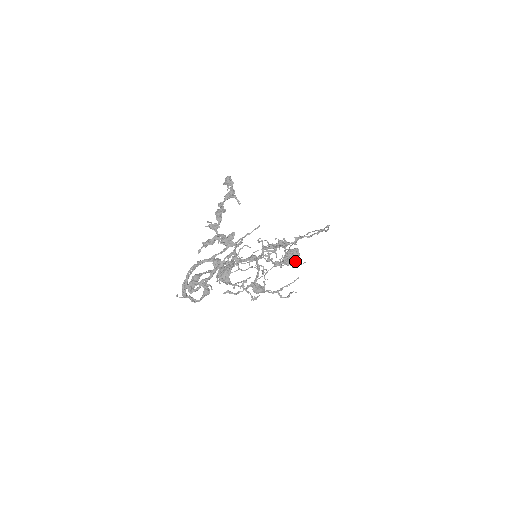
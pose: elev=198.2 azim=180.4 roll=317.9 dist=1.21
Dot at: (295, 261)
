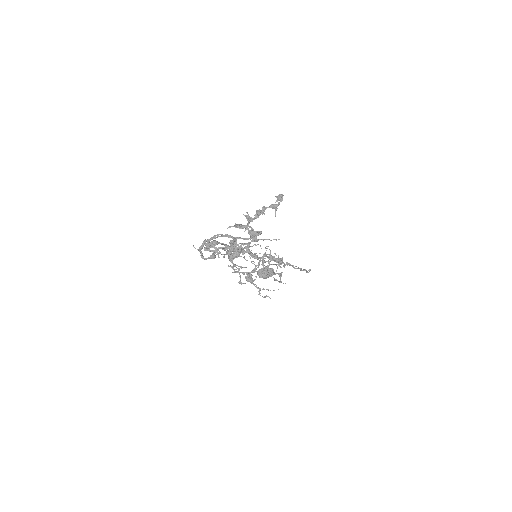
Dot at: (266, 277)
